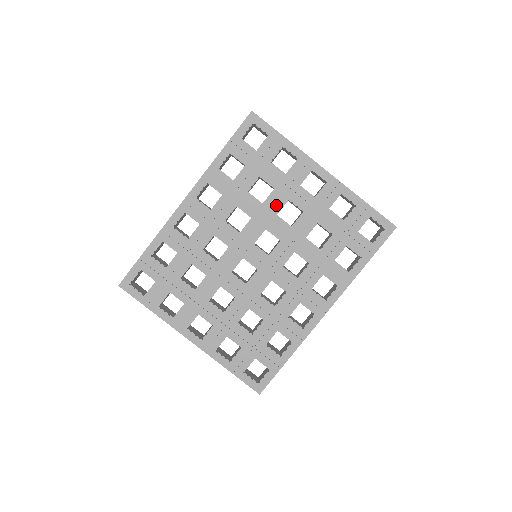
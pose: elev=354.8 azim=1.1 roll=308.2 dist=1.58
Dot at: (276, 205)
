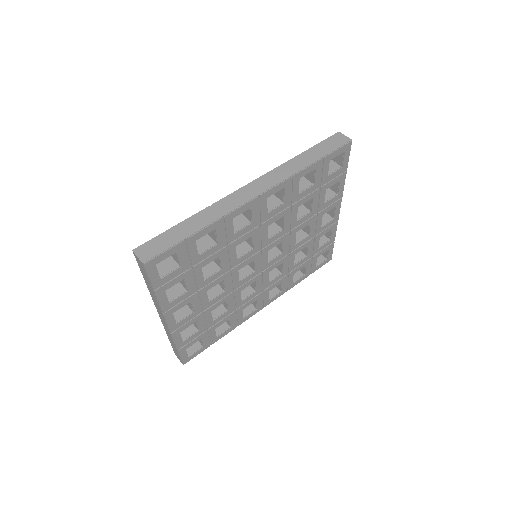
Dot at: (302, 225)
